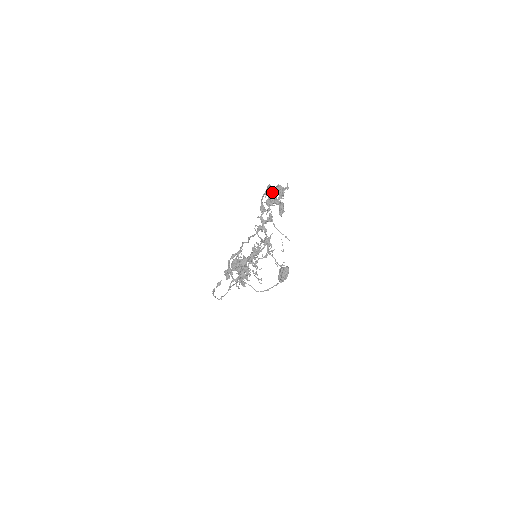
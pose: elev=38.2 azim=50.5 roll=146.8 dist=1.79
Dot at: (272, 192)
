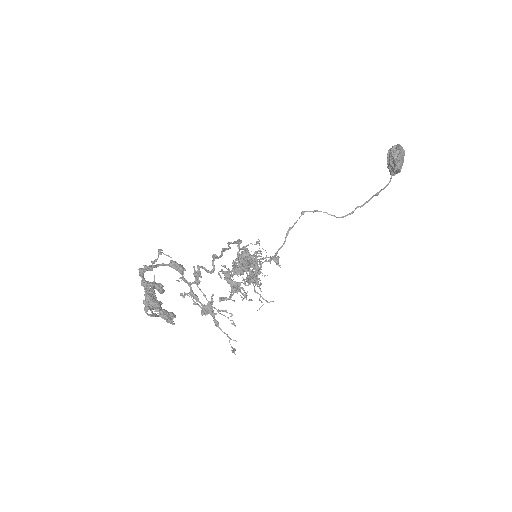
Dot at: (144, 289)
